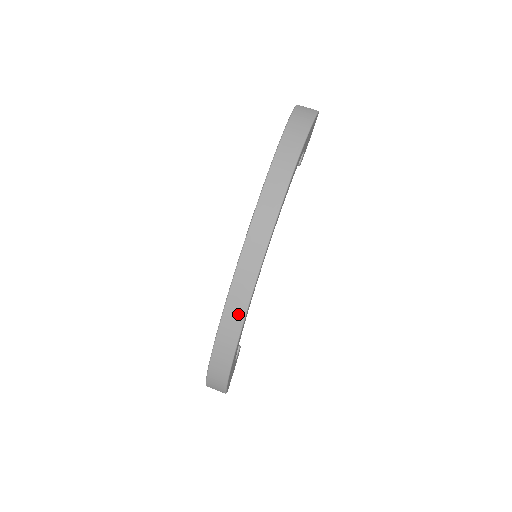
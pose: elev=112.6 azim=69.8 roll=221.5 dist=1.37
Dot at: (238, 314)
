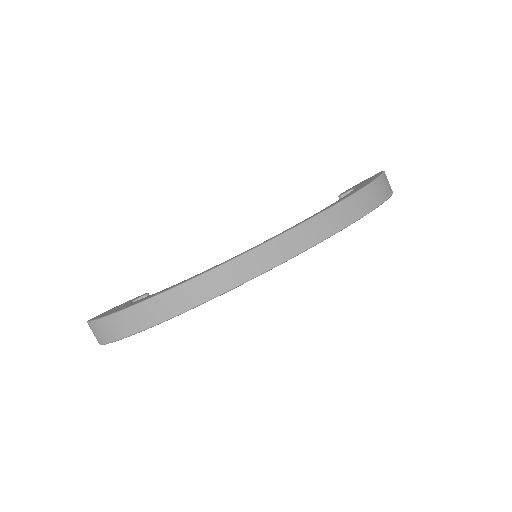
Dot at: (203, 294)
